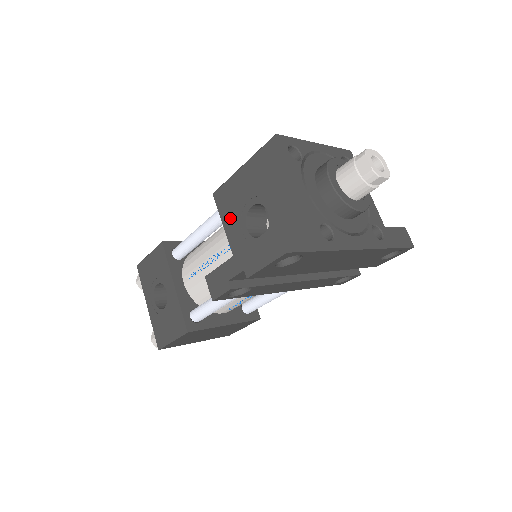
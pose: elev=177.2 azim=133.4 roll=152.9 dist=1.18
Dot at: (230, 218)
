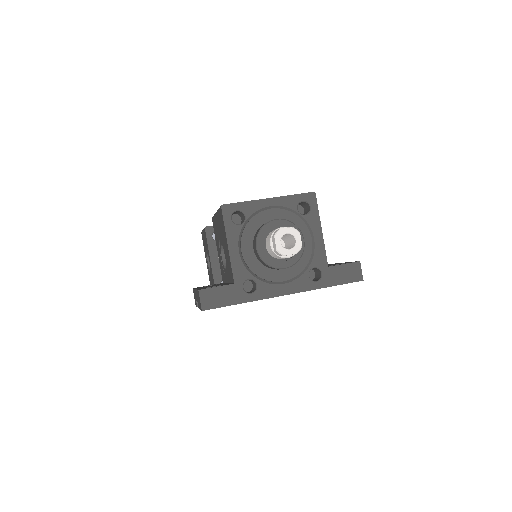
Dot at: (217, 243)
